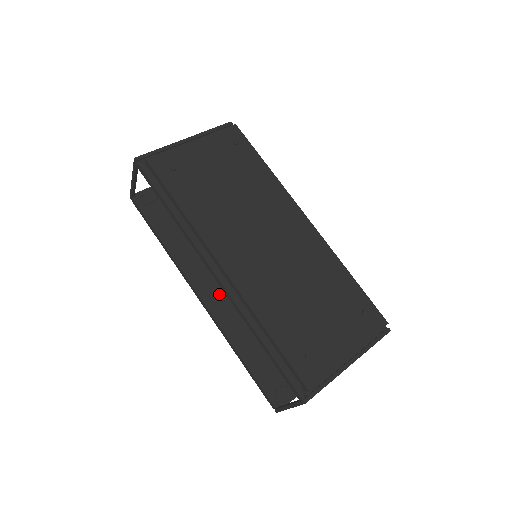
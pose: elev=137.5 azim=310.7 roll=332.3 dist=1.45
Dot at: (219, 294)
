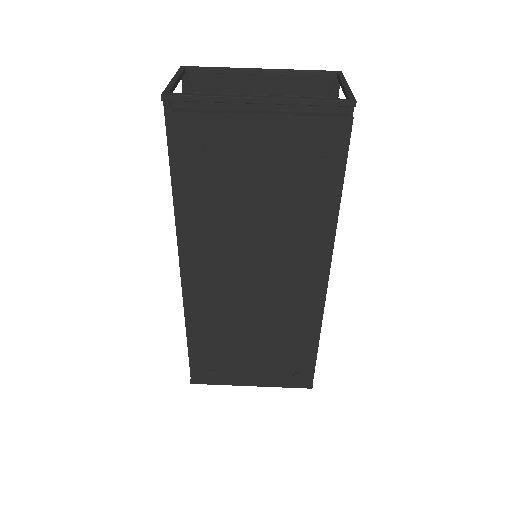
Dot at: occluded
